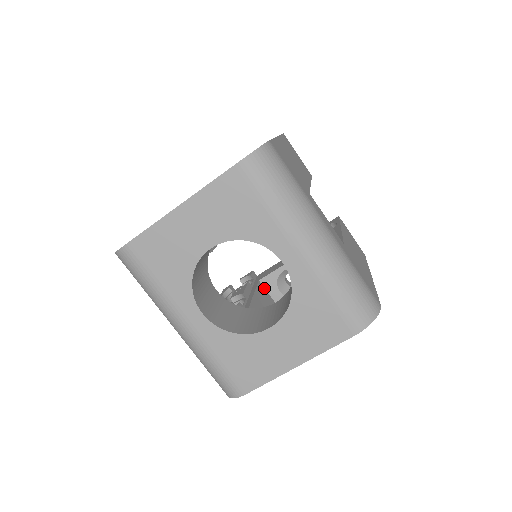
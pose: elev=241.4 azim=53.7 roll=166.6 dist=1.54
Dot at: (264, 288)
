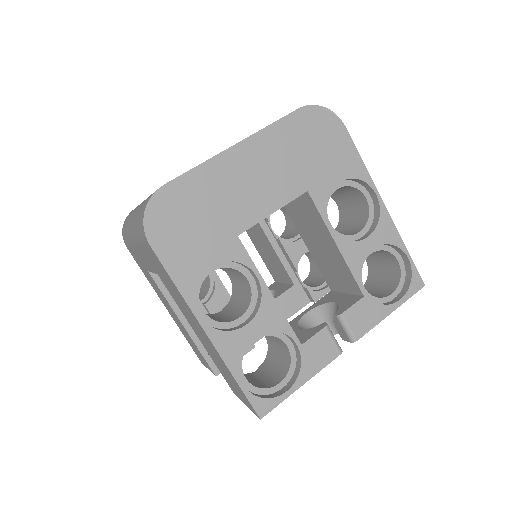
Dot at: occluded
